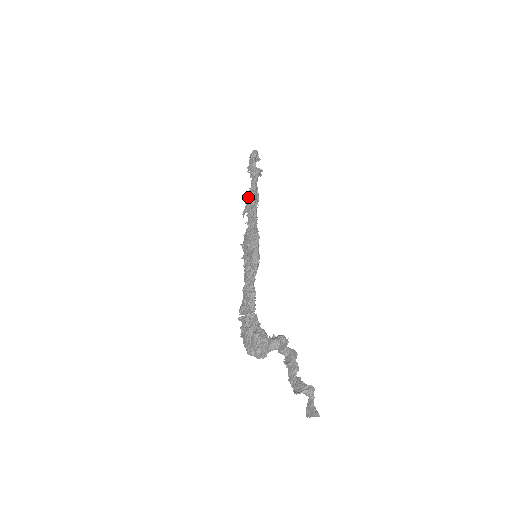
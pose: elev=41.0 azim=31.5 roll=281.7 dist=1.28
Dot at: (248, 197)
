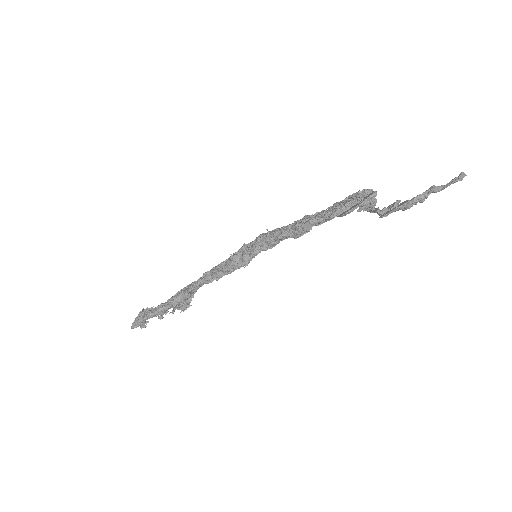
Dot at: (182, 290)
